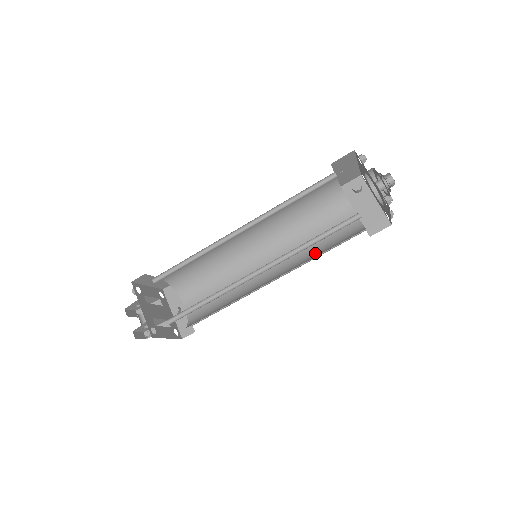
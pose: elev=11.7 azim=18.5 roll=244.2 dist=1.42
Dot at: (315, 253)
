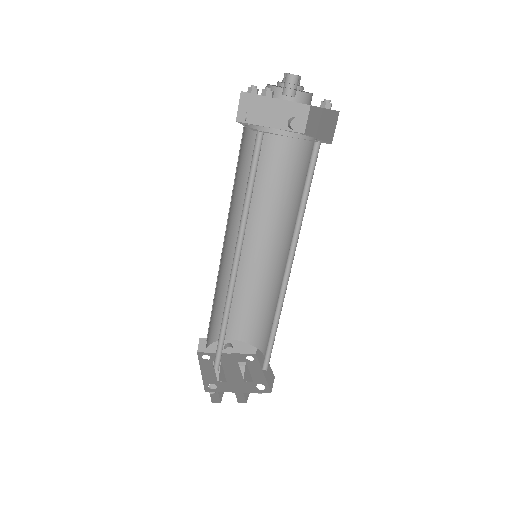
Dot at: (285, 196)
